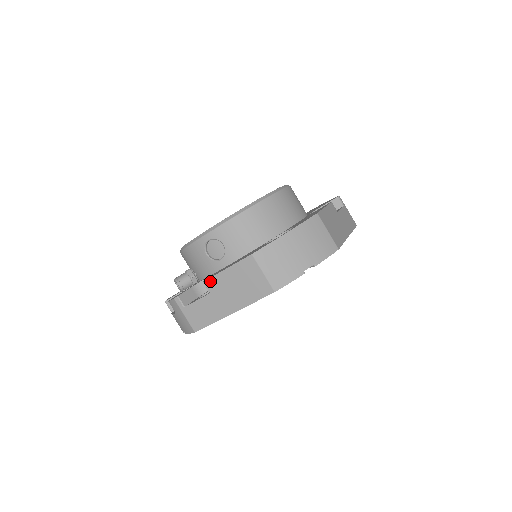
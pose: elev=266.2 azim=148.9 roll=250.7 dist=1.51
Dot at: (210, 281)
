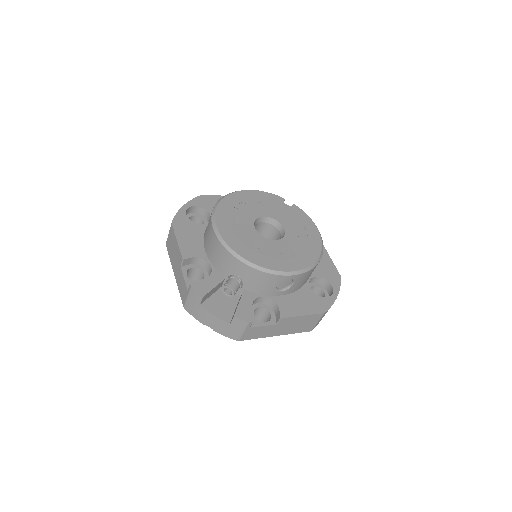
Dot at: (286, 319)
